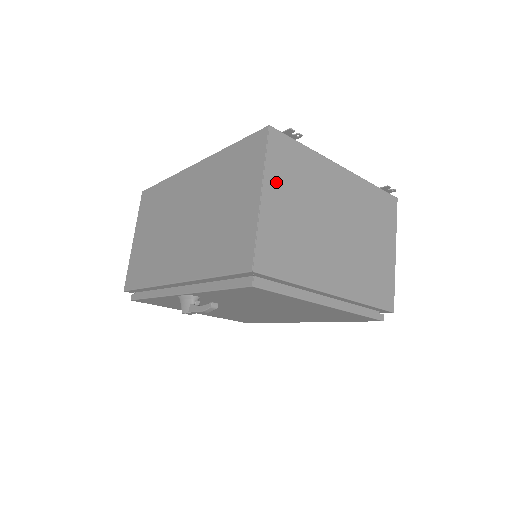
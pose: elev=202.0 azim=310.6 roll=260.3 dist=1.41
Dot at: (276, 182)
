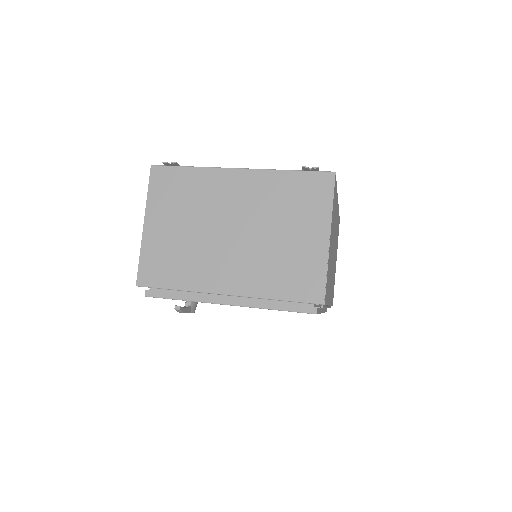
Dot at: (158, 210)
